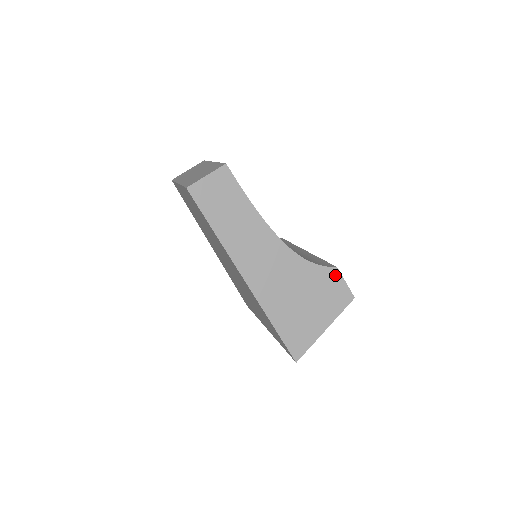
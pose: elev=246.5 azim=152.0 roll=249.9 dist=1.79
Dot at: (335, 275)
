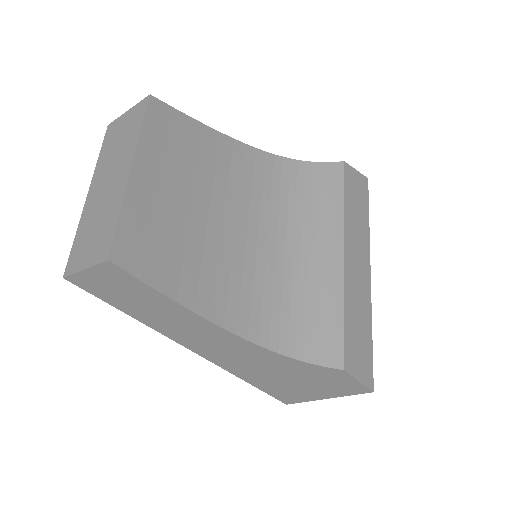
Dot at: (340, 374)
